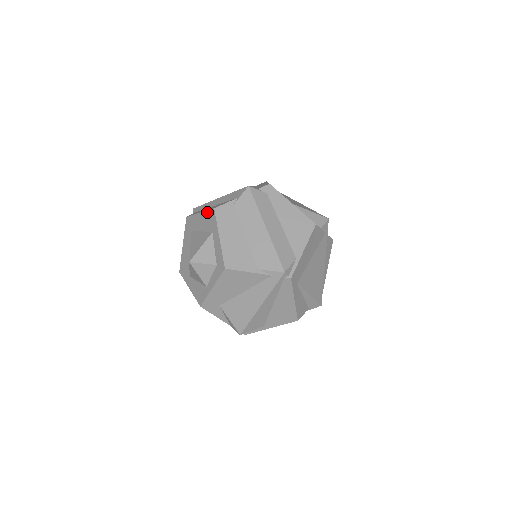
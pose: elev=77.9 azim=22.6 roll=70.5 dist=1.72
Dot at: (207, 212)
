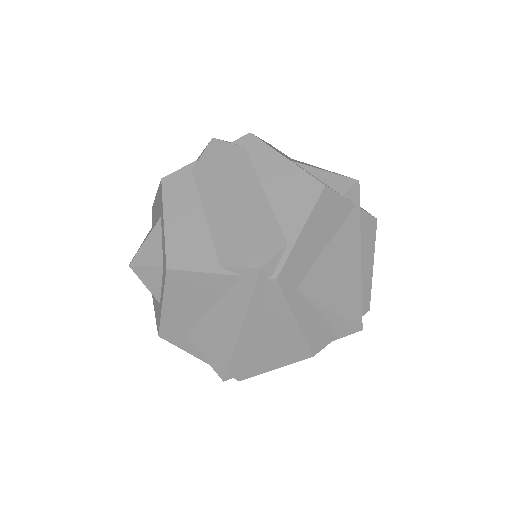
Dot at: (158, 188)
